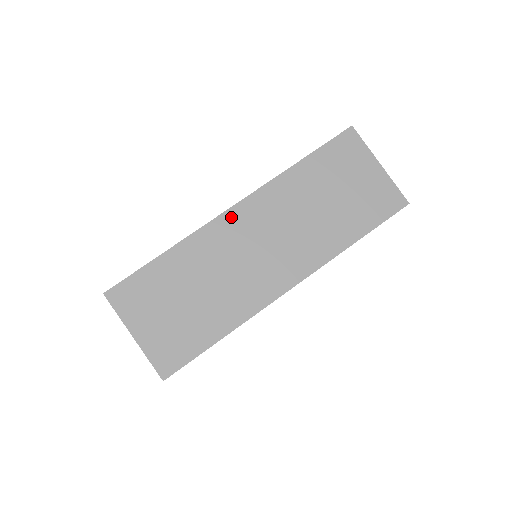
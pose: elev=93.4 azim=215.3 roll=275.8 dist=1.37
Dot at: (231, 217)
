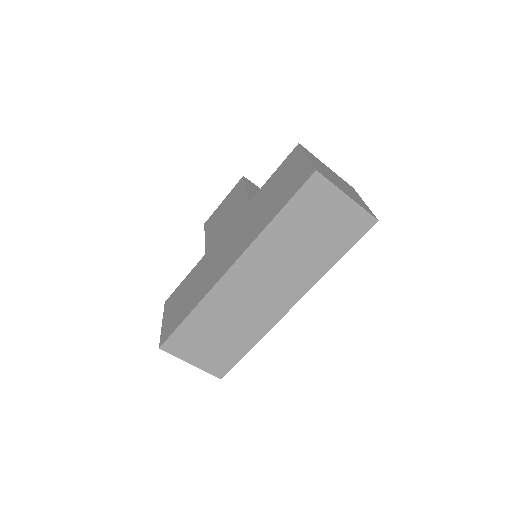
Dot at: (231, 276)
